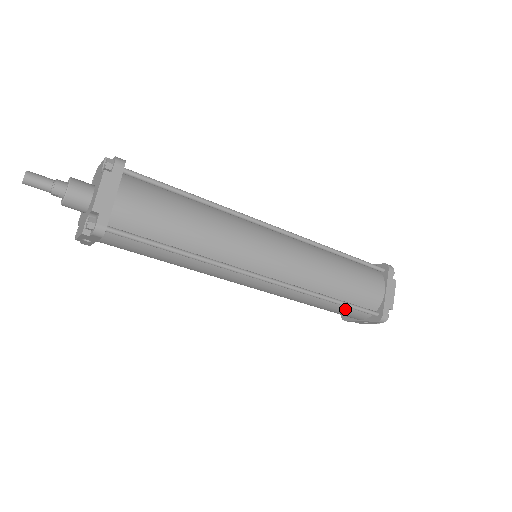
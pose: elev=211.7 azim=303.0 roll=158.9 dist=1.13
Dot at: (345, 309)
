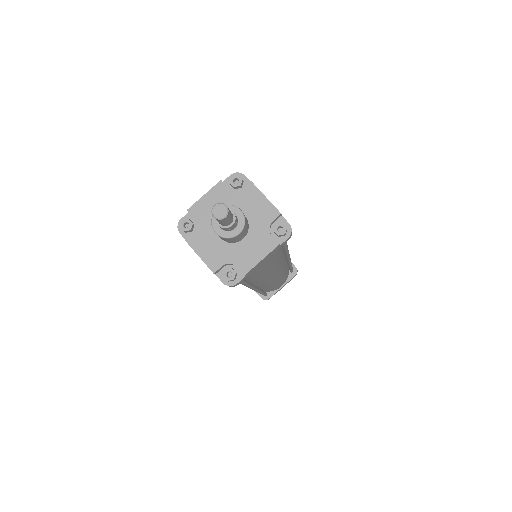
Dot at: occluded
